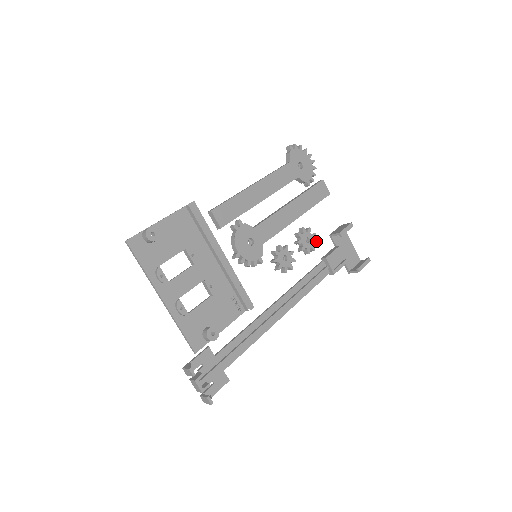
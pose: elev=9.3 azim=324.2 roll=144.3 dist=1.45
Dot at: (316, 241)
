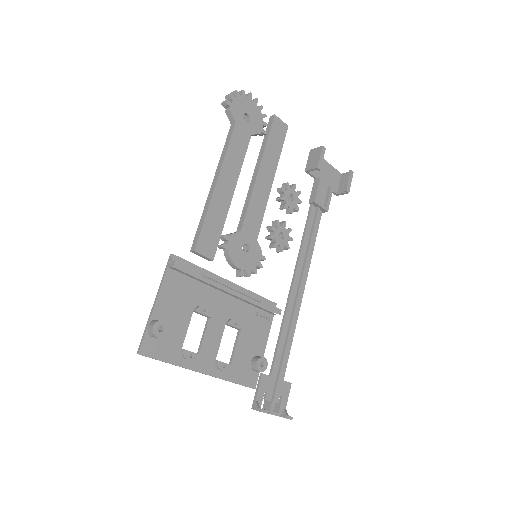
Dot at: (299, 192)
